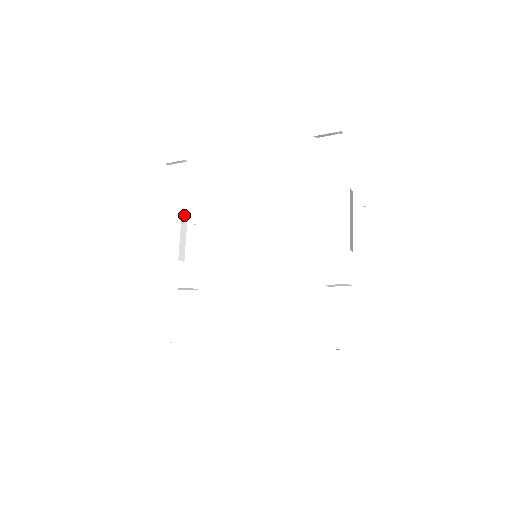
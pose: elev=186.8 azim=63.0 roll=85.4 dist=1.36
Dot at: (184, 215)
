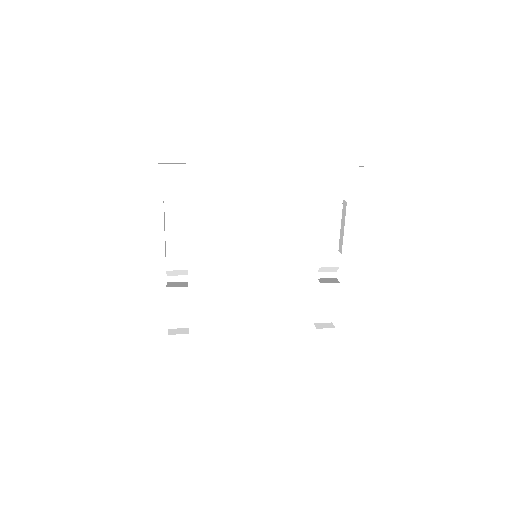
Dot at: occluded
